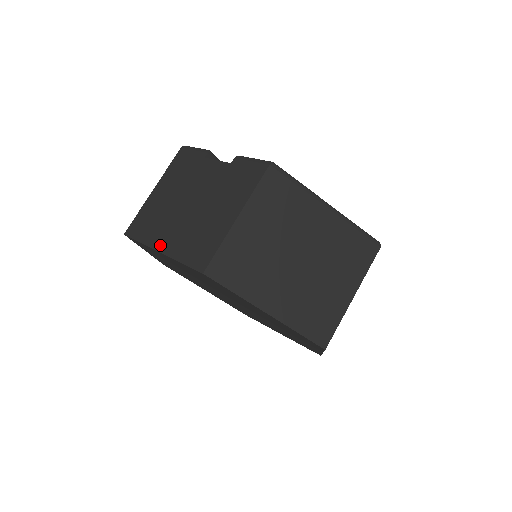
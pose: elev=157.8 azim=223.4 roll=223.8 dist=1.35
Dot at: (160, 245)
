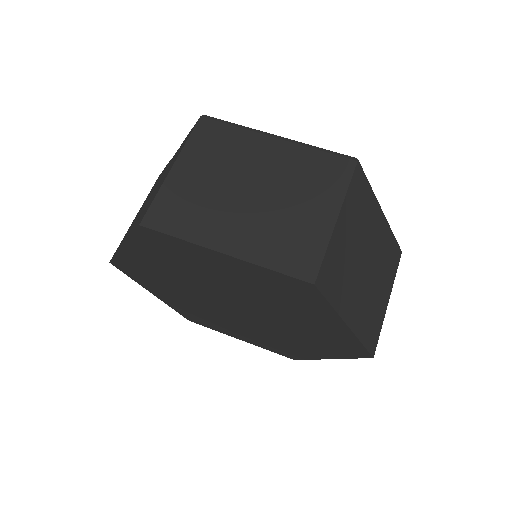
Dot at: (124, 242)
